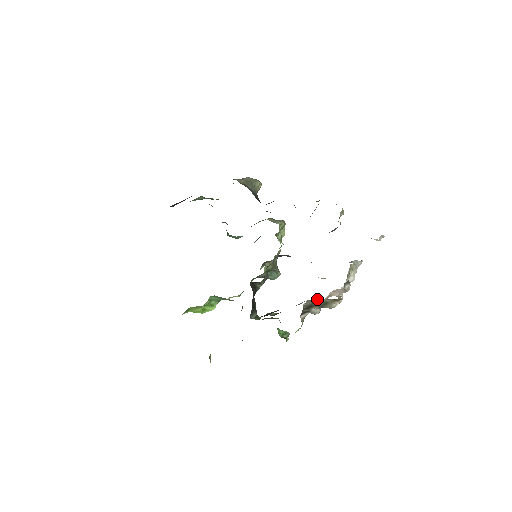
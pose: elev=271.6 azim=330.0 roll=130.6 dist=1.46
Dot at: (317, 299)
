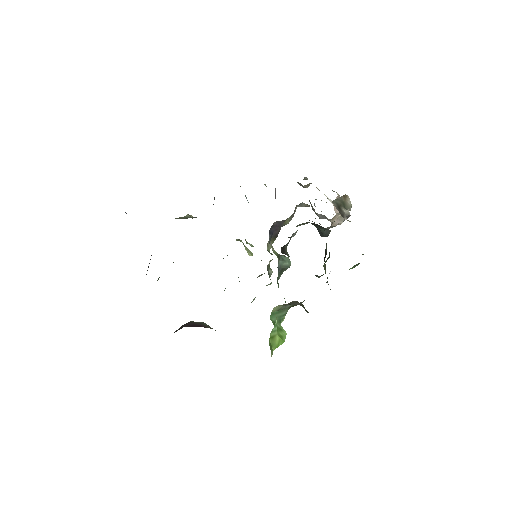
Dot at: (335, 199)
